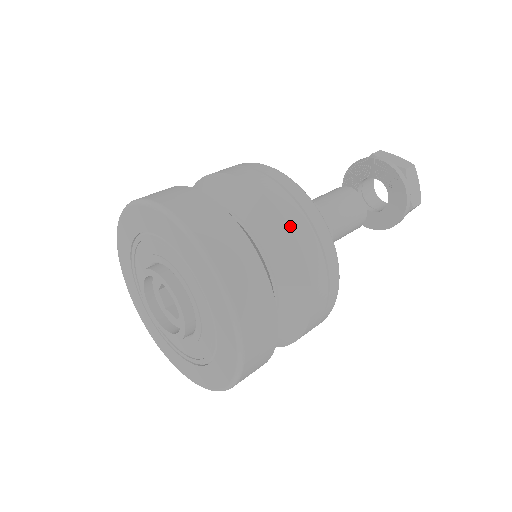
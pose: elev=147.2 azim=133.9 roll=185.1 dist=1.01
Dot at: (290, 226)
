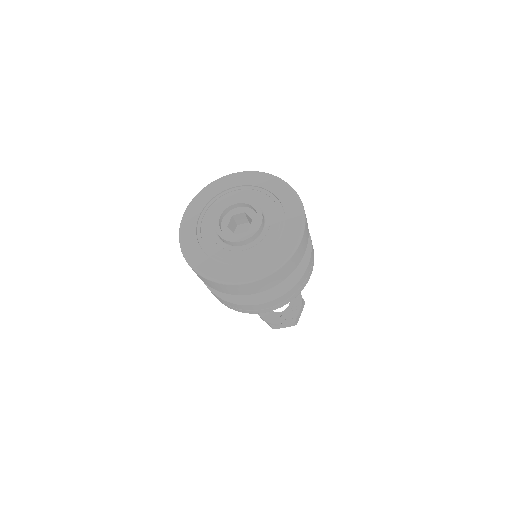
Dot at: occluded
